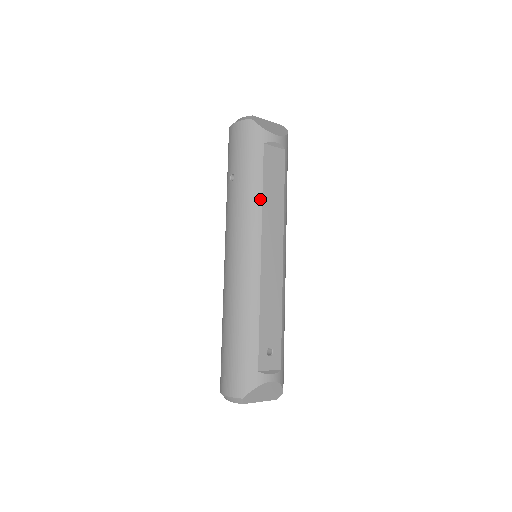
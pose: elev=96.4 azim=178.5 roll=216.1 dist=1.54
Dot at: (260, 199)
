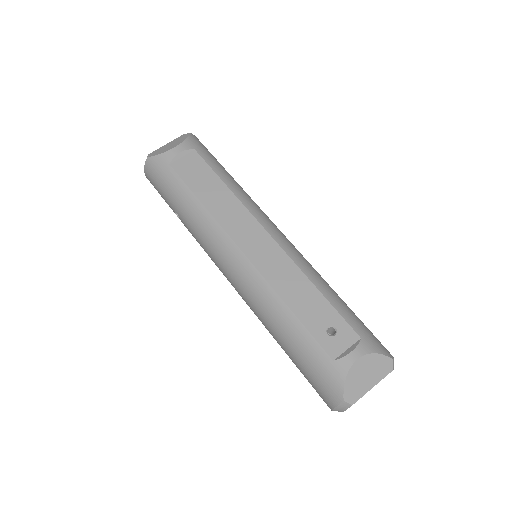
Dot at: (203, 209)
